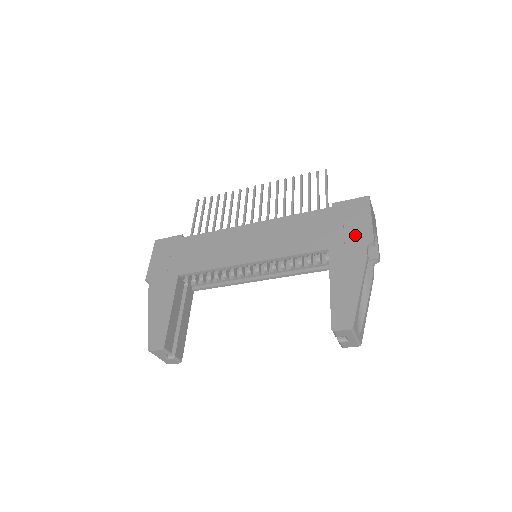
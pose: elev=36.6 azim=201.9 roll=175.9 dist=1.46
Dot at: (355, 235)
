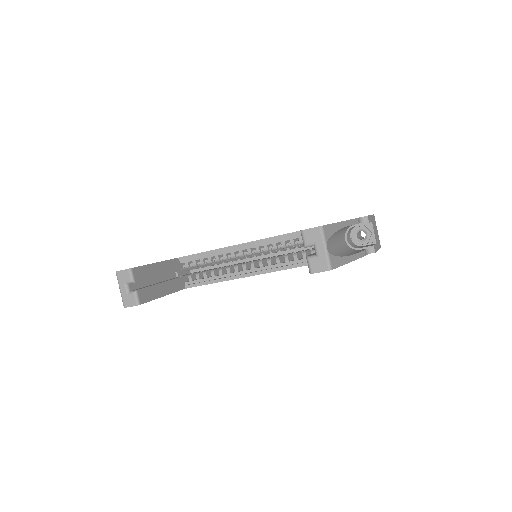
Dot at: occluded
